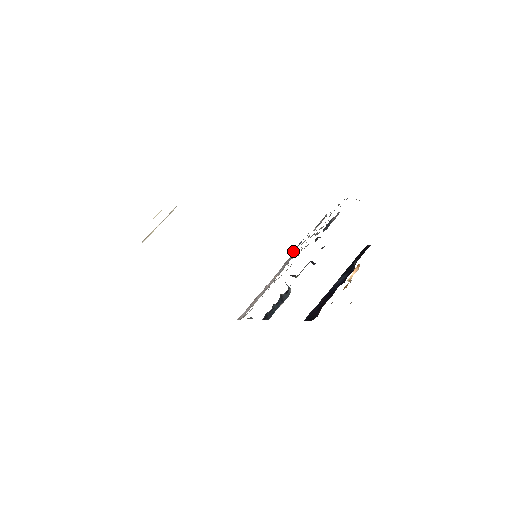
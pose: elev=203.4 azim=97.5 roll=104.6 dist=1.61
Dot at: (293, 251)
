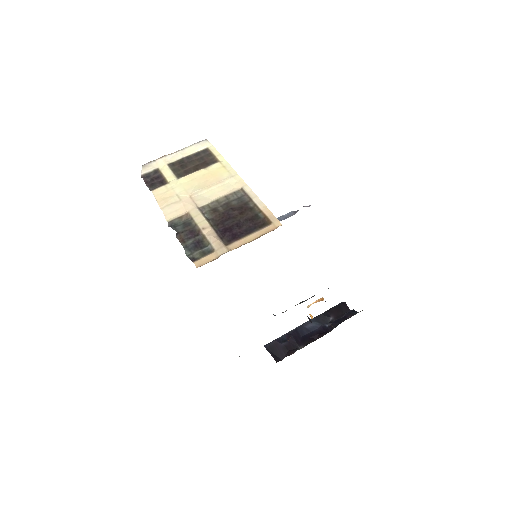
Dot at: occluded
